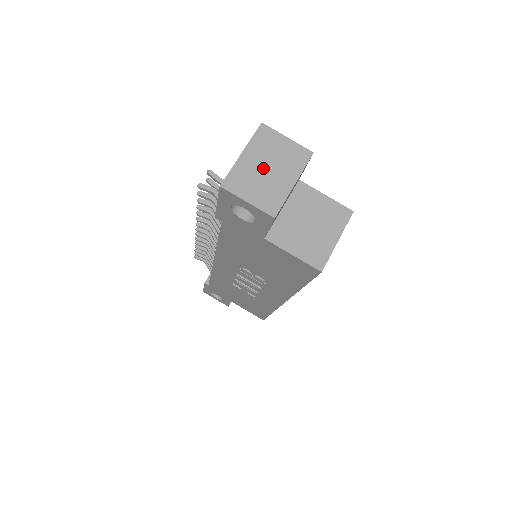
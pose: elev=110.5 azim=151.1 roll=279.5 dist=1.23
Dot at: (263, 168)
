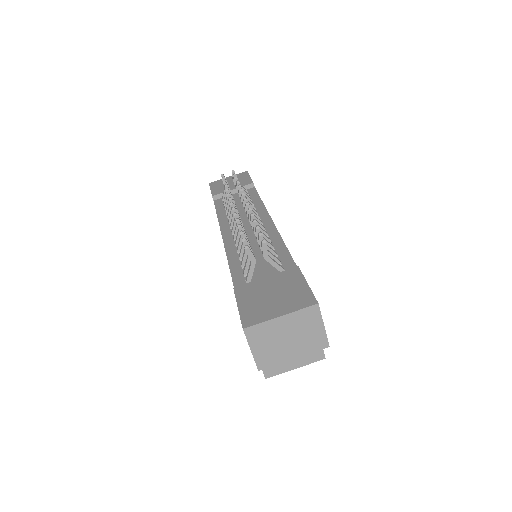
Dot at: (285, 336)
